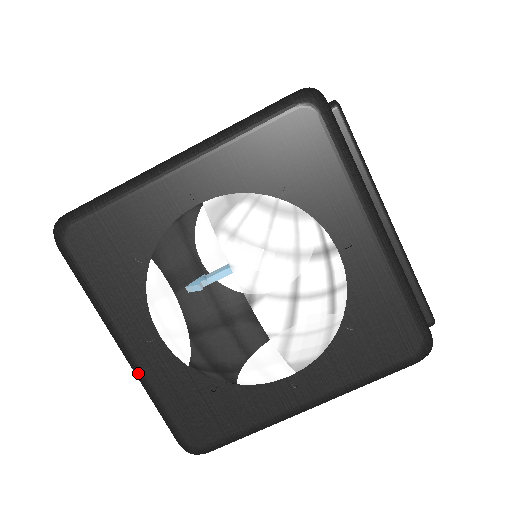
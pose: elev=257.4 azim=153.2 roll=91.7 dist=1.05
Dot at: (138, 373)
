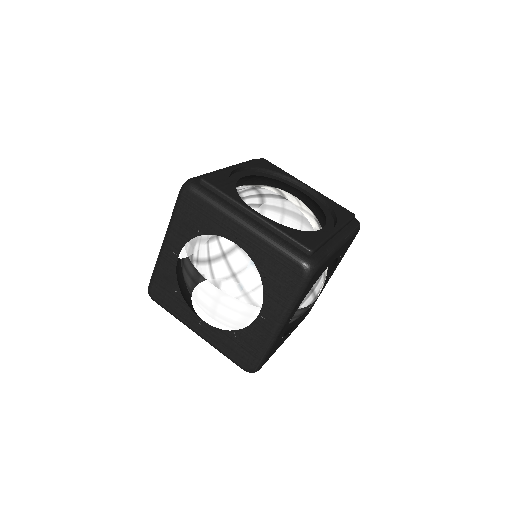
Dot at: (207, 341)
